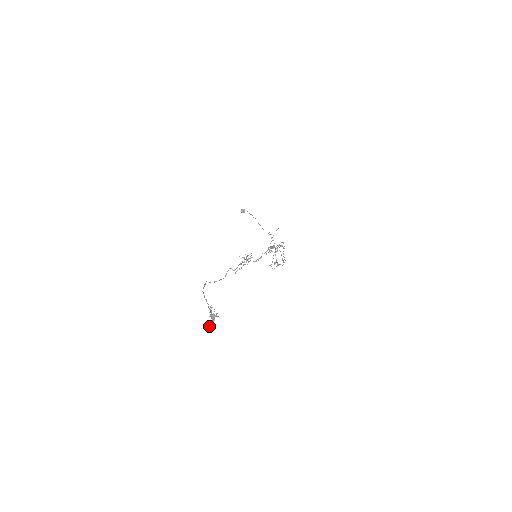
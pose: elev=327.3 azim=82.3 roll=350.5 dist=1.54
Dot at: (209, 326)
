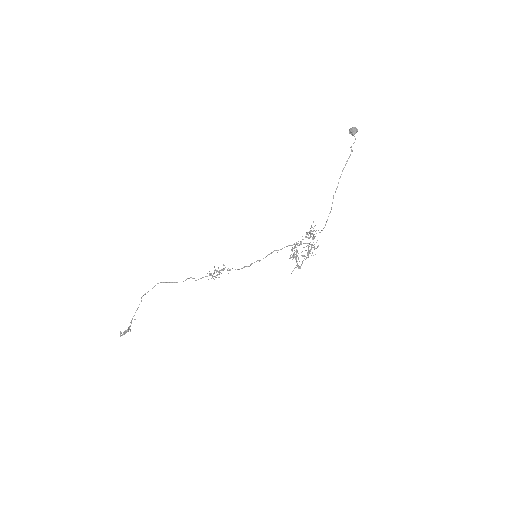
Dot at: (125, 331)
